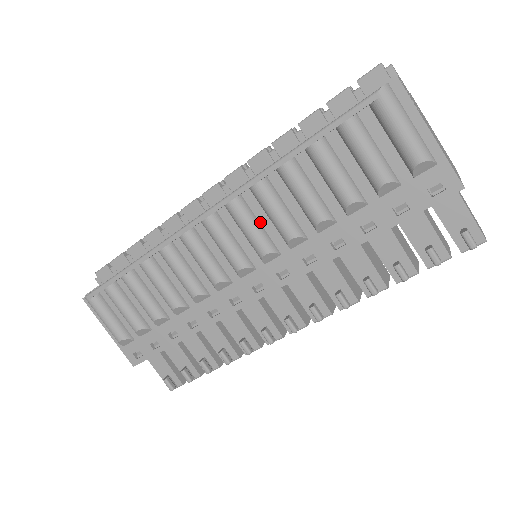
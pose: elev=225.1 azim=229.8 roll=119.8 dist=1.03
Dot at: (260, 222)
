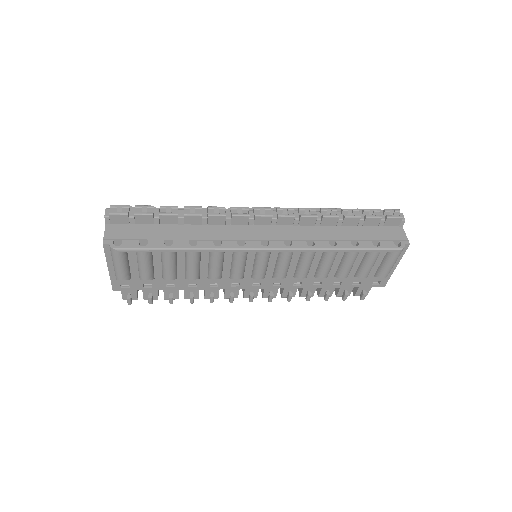
Dot at: (291, 262)
